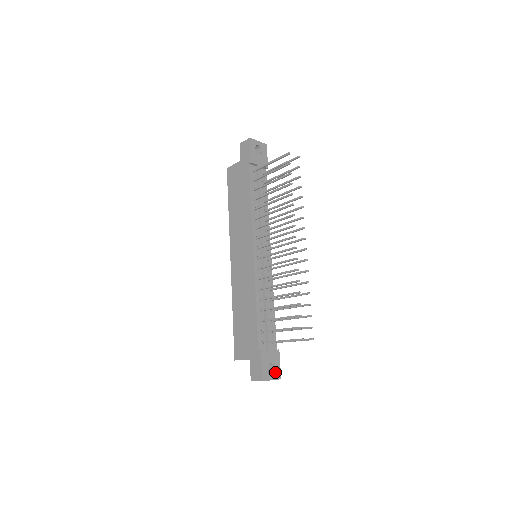
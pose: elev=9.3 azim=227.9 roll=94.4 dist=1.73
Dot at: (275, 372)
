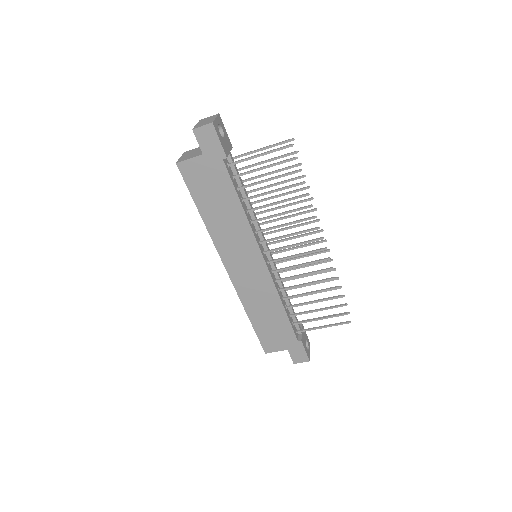
Dot at: (308, 344)
